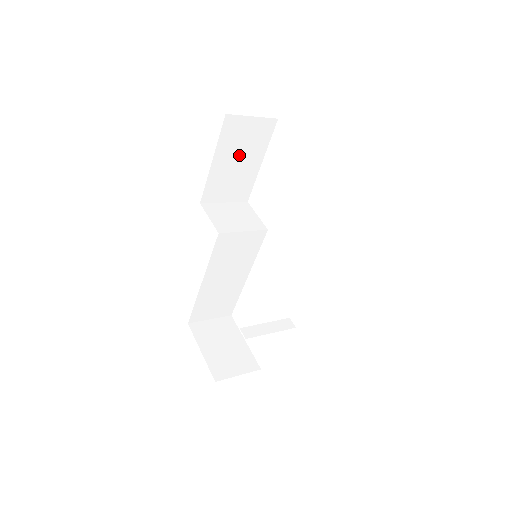
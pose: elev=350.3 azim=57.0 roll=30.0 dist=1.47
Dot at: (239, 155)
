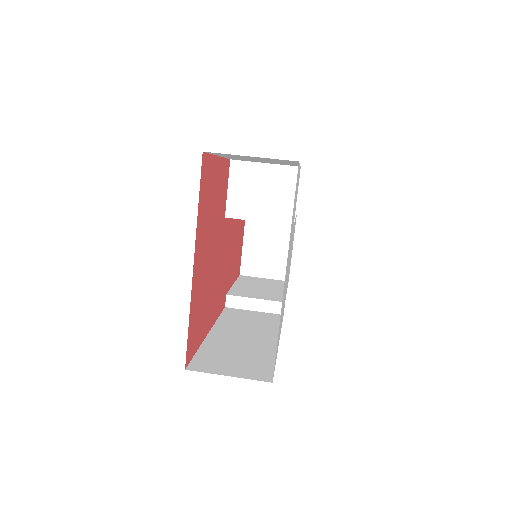
Dot at: (256, 159)
